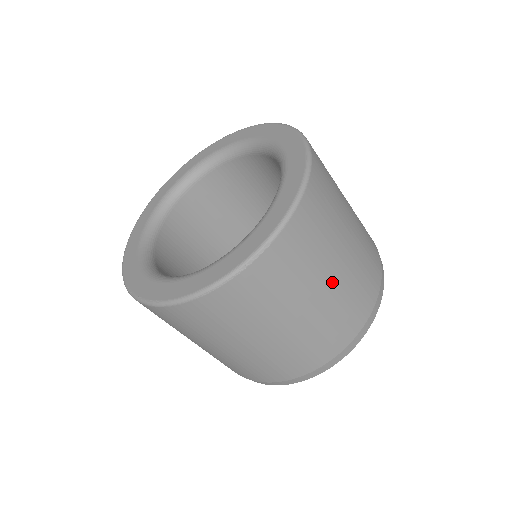
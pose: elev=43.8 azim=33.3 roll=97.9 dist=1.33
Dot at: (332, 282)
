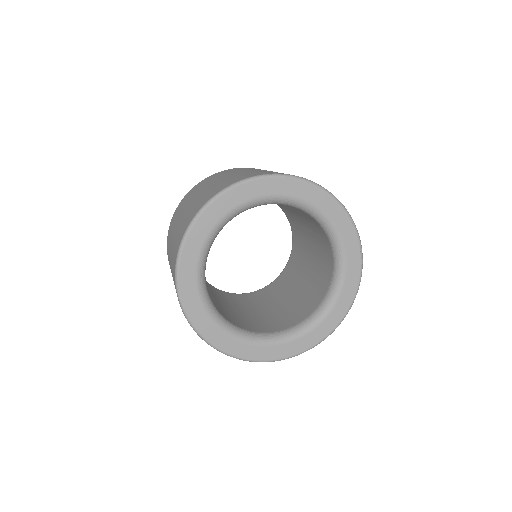
Dot at: occluded
